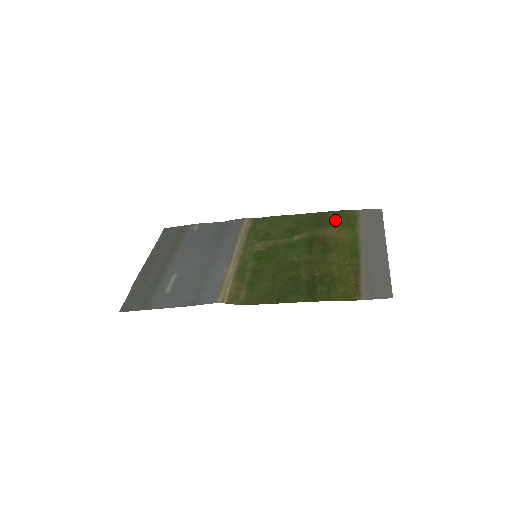
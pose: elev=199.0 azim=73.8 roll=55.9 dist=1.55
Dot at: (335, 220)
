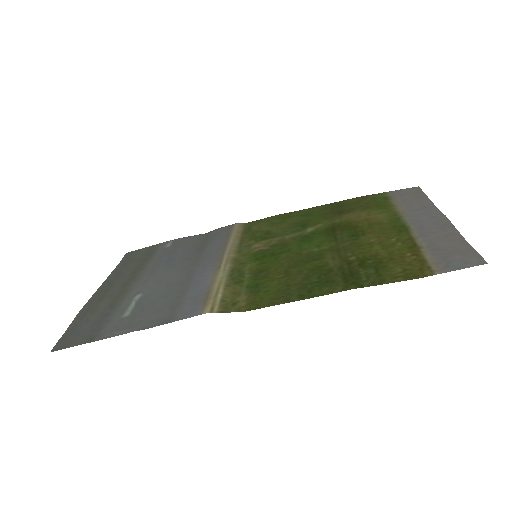
Dot at: (359, 205)
